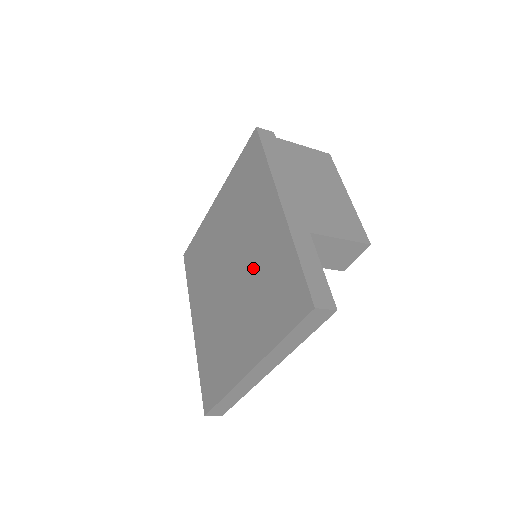
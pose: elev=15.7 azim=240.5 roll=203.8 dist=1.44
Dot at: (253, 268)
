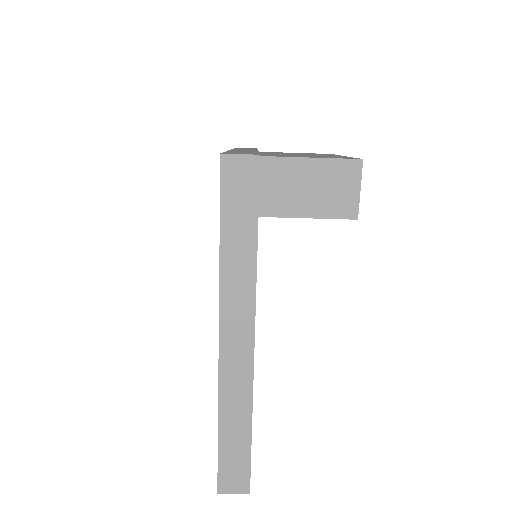
Dot at: occluded
